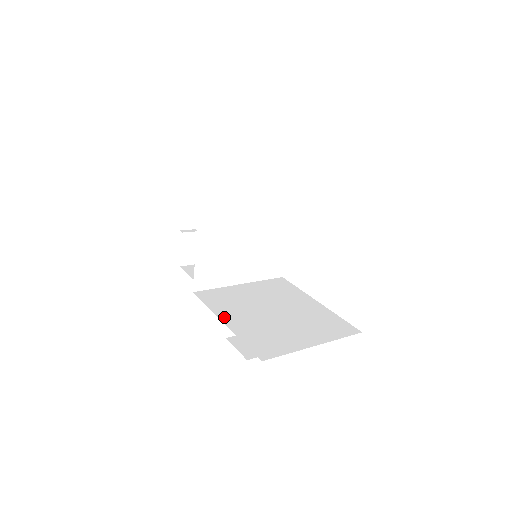
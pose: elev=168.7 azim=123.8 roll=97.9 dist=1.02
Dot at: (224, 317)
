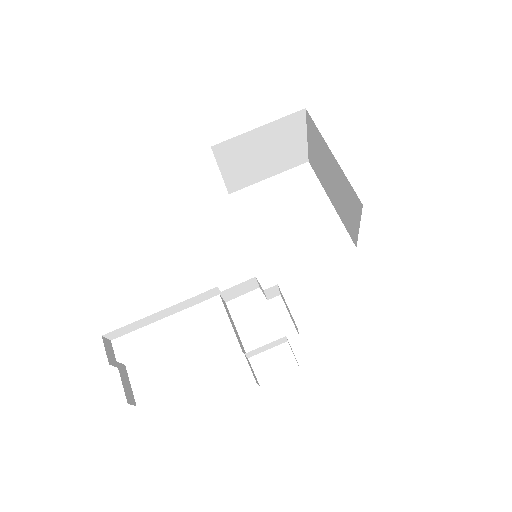
Dot at: occluded
